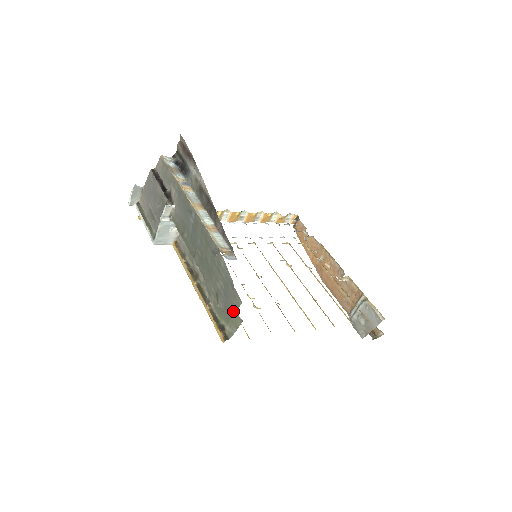
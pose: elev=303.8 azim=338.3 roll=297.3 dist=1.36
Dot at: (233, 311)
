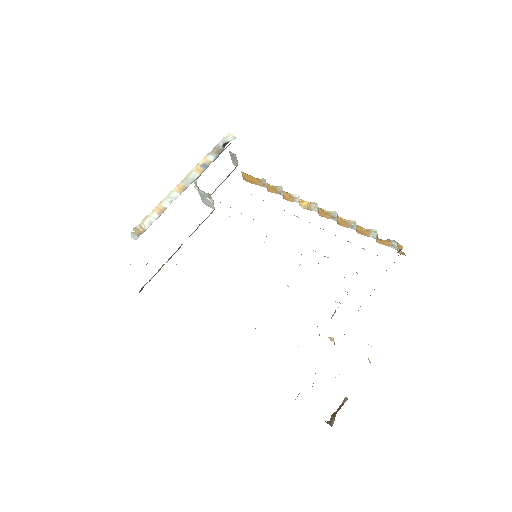
Dot at: occluded
